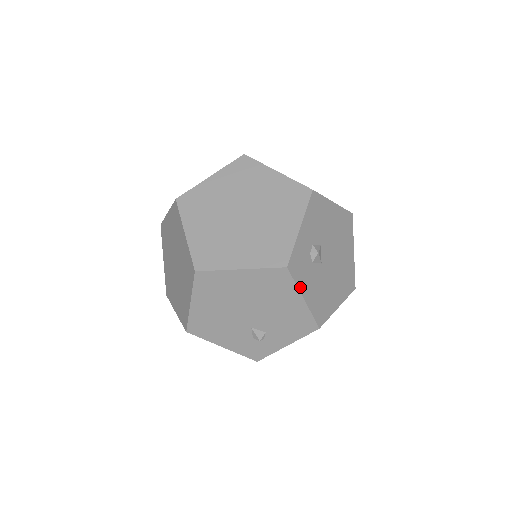
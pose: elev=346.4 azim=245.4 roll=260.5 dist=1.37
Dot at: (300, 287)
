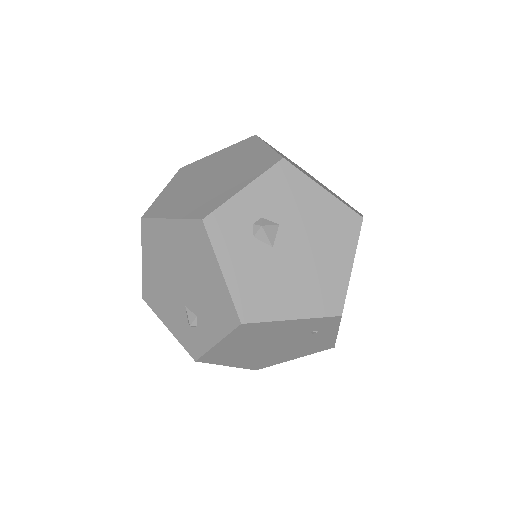
Dot at: (219, 254)
